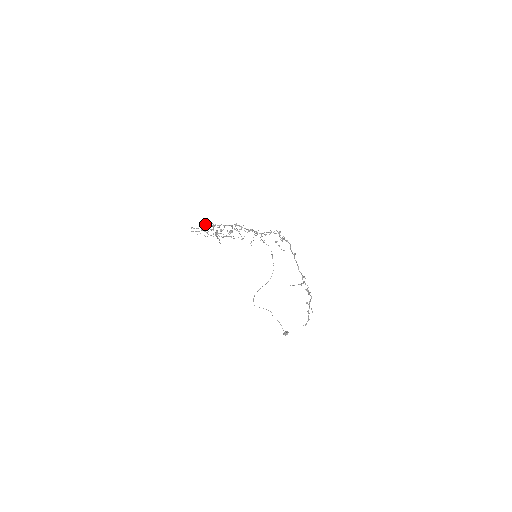
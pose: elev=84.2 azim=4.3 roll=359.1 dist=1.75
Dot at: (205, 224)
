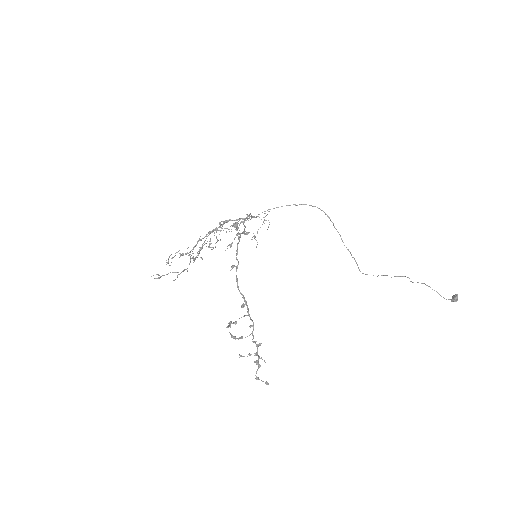
Dot at: occluded
